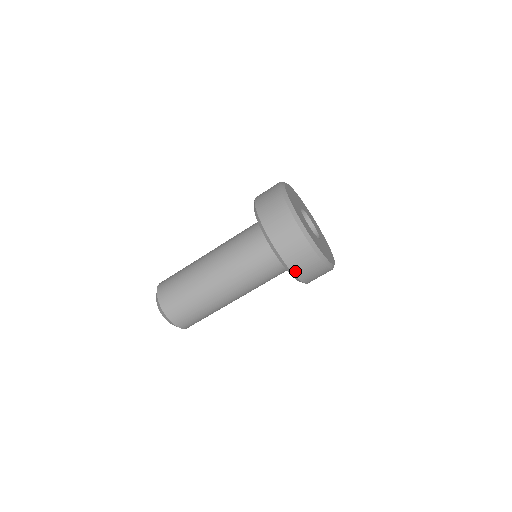
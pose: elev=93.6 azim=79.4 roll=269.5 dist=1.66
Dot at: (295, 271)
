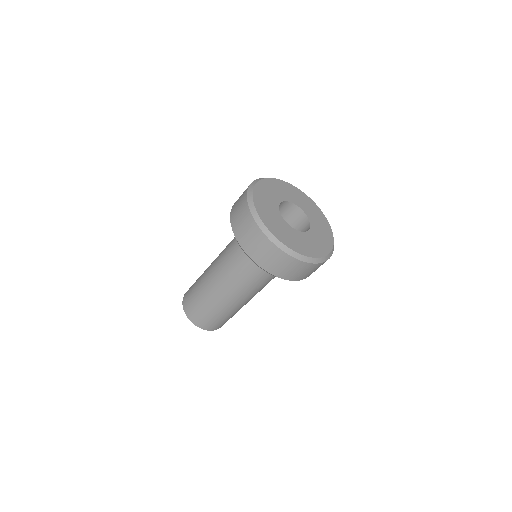
Dot at: occluded
